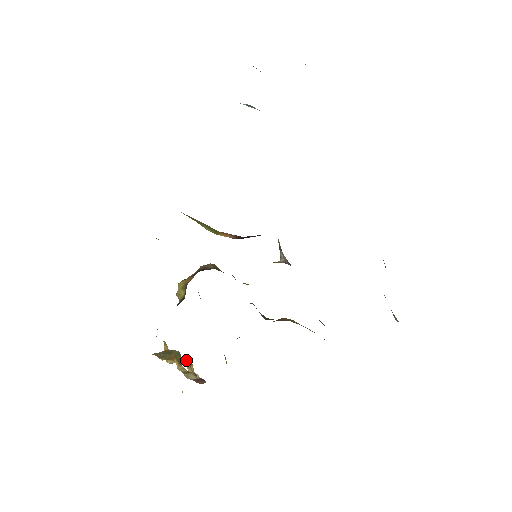
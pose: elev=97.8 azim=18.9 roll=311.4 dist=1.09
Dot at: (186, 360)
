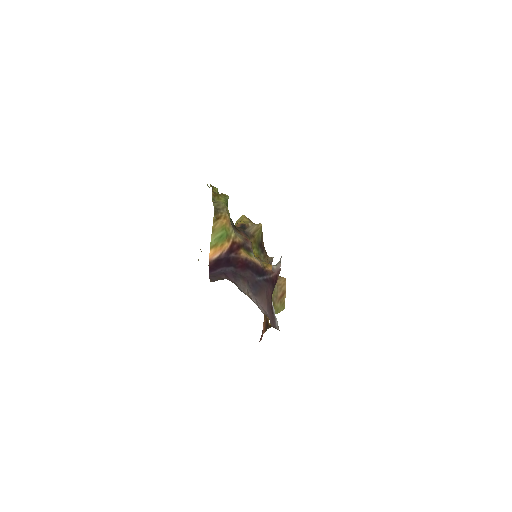
Dot at: occluded
